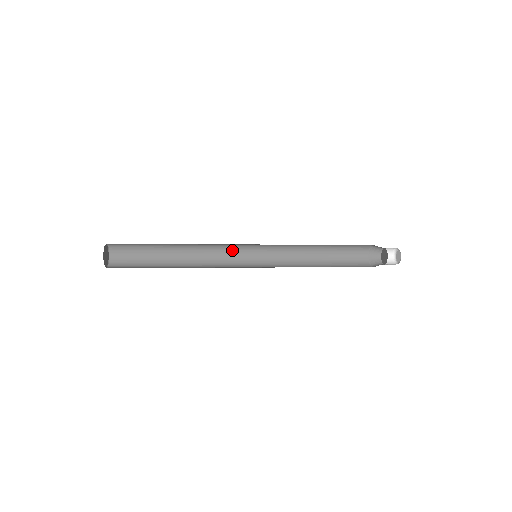
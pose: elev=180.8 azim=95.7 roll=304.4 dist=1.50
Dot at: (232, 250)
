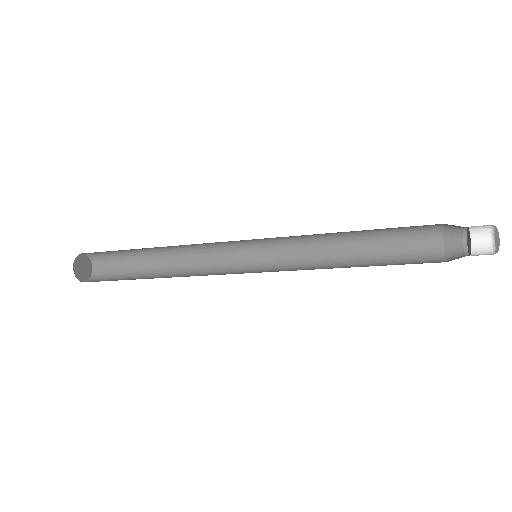
Dot at: (231, 257)
